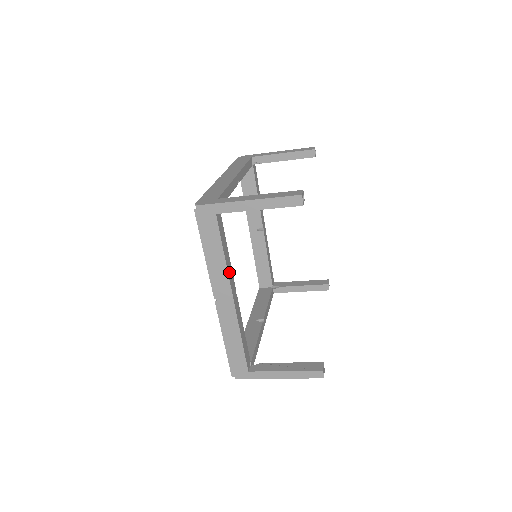
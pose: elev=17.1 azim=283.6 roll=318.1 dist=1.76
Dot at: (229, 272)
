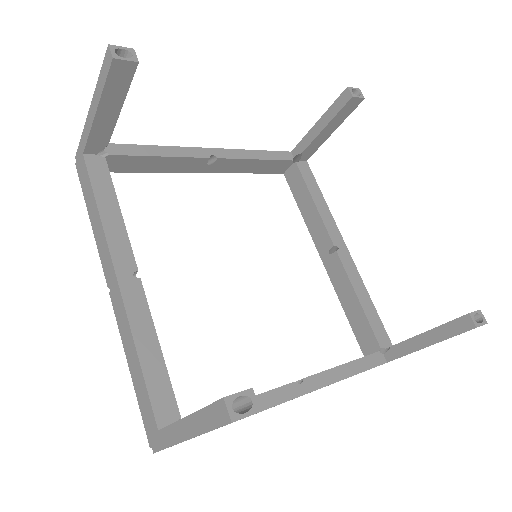
Dot at: (112, 236)
